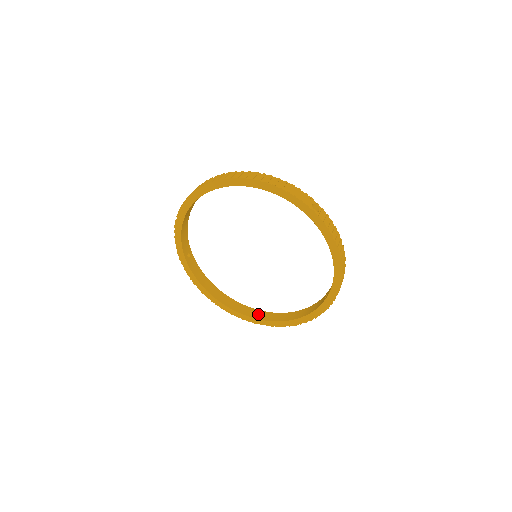
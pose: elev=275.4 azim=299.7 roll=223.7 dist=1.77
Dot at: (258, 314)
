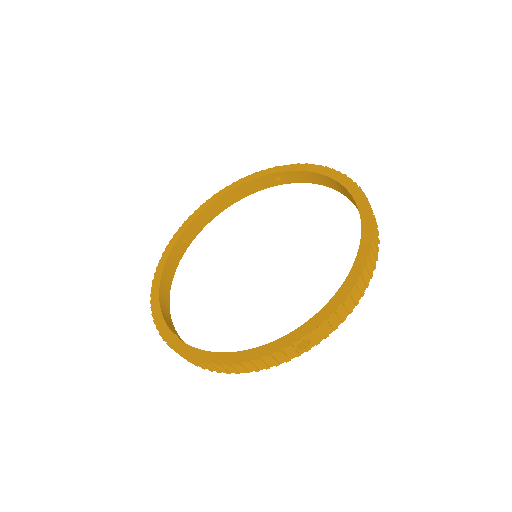
Dot at: occluded
